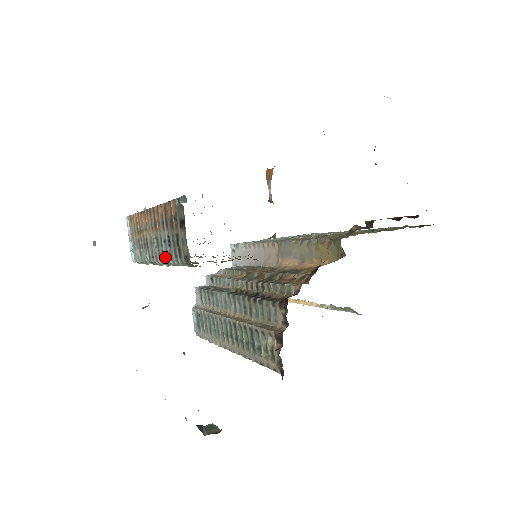
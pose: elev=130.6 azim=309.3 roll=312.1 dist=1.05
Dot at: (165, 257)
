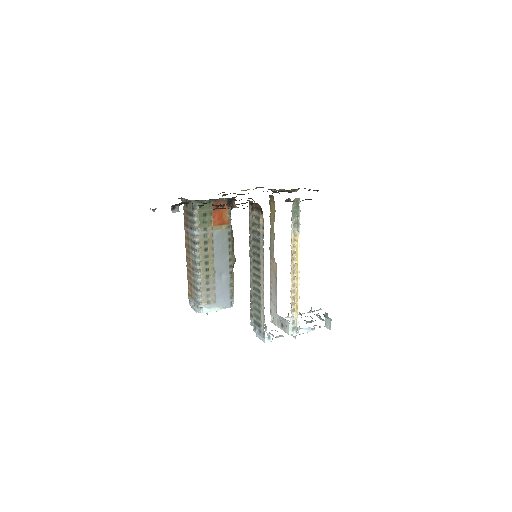
Dot at: (194, 239)
